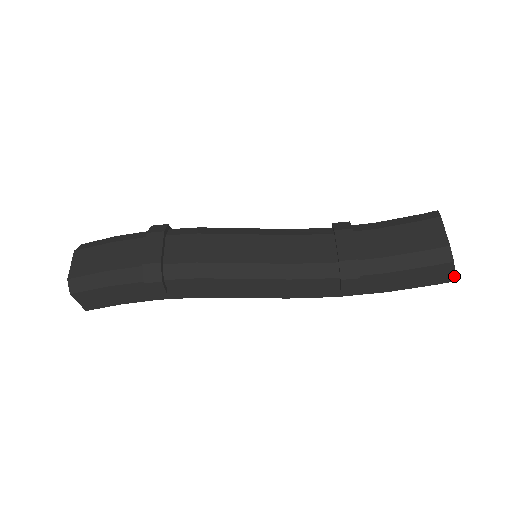
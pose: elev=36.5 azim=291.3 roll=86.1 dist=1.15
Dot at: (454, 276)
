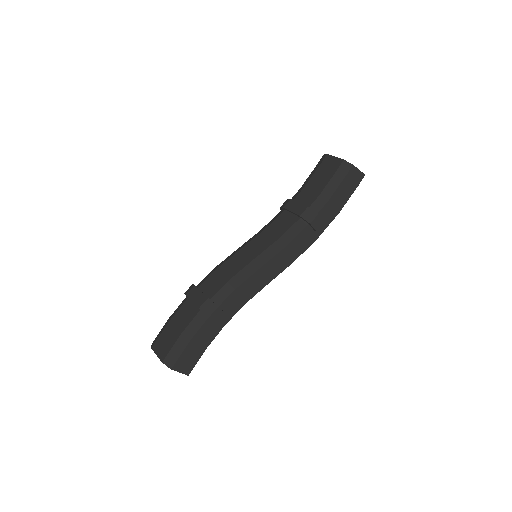
Dot at: (361, 173)
